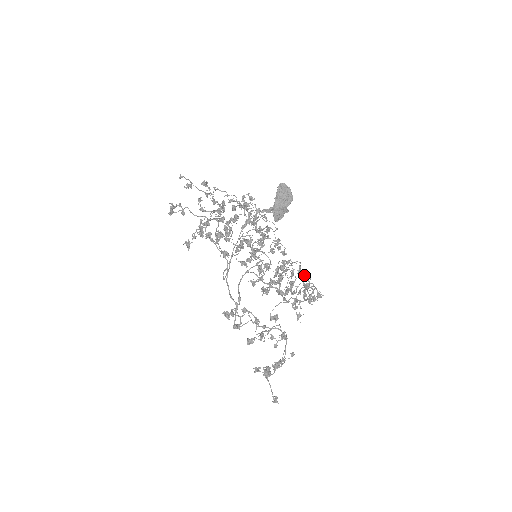
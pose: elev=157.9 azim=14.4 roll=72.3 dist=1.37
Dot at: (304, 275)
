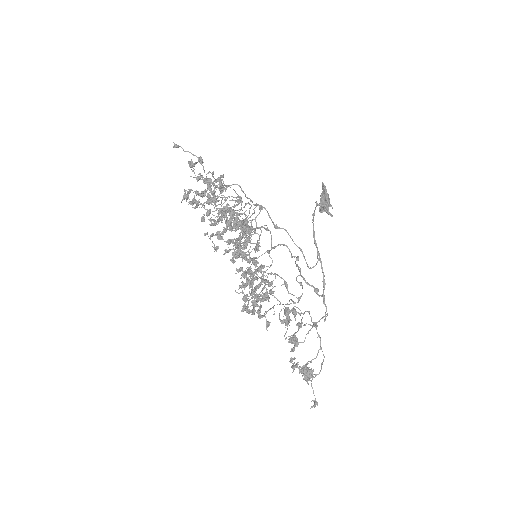
Dot at: occluded
